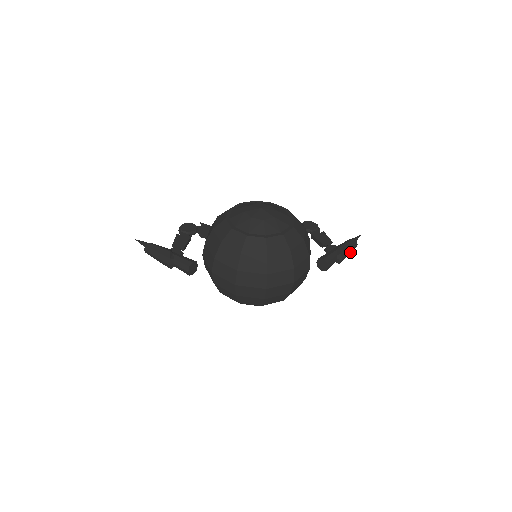
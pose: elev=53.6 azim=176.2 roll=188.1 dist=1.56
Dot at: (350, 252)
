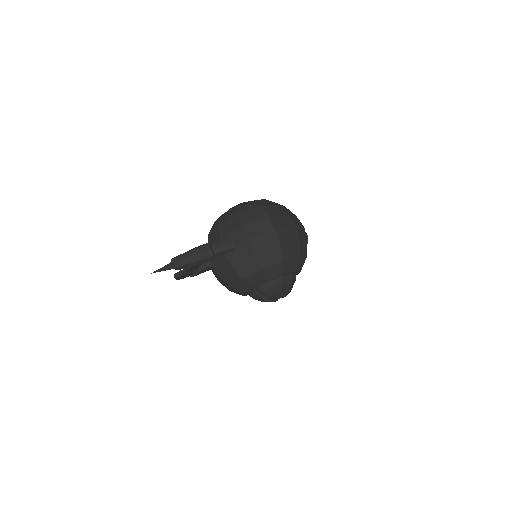
Dot at: occluded
